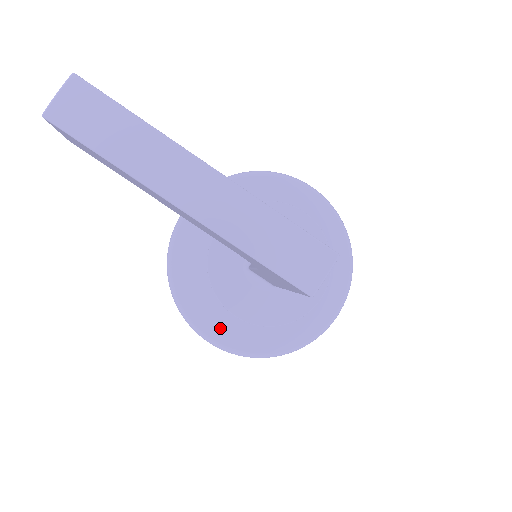
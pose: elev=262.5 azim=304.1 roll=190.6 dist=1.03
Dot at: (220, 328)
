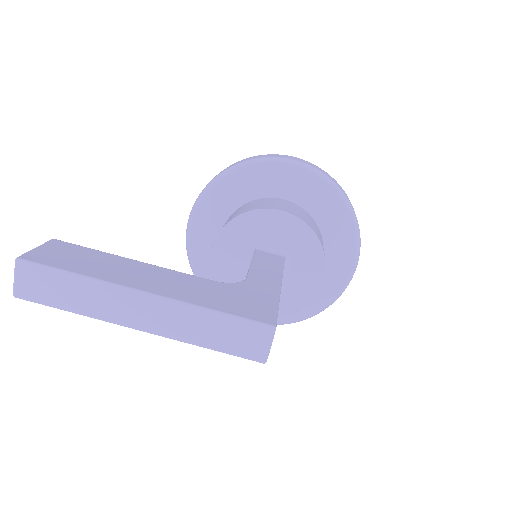
Dot at: occluded
